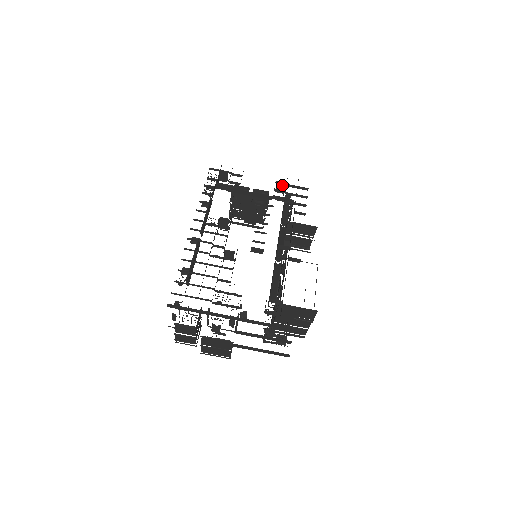
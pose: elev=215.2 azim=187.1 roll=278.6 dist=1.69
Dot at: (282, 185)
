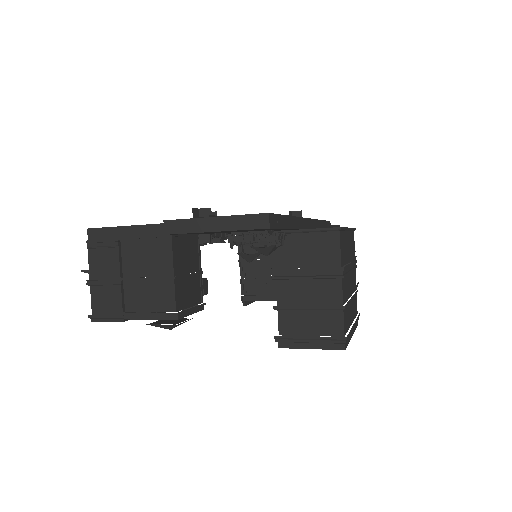
Dot at: (298, 215)
